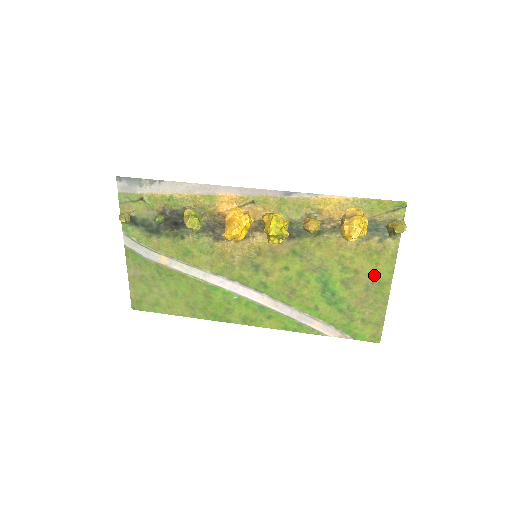
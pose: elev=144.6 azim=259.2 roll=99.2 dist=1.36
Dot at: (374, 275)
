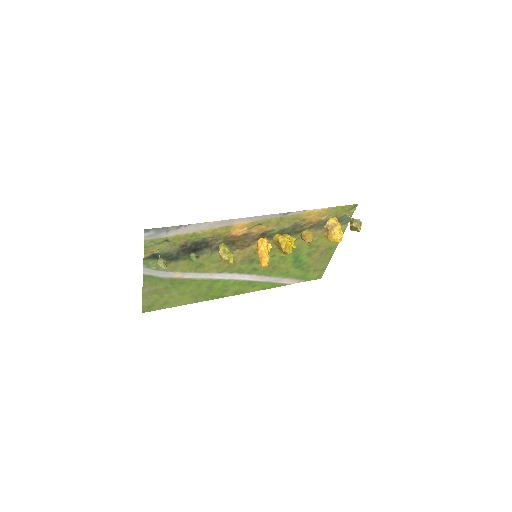
Dot at: (328, 245)
